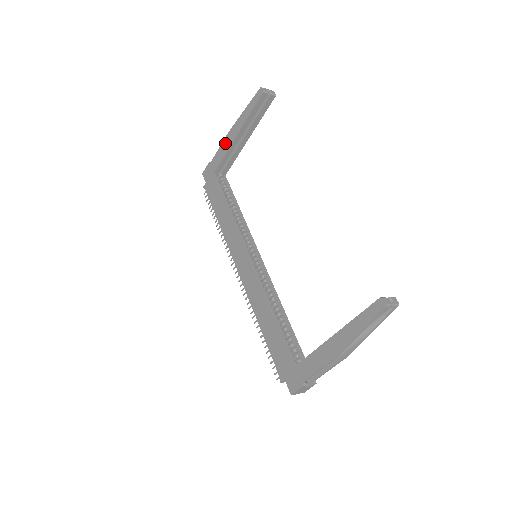
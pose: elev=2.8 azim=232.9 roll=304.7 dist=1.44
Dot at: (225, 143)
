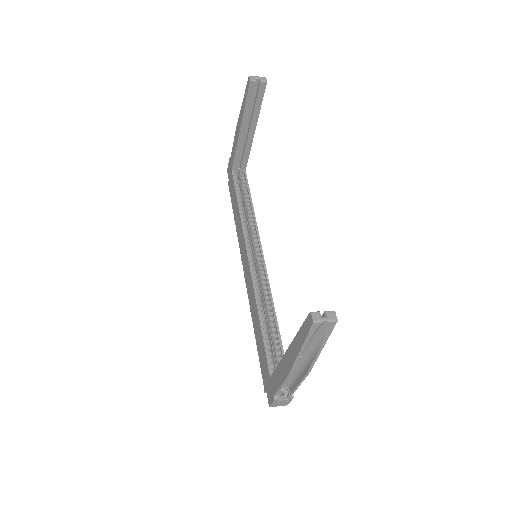
Dot at: (235, 138)
